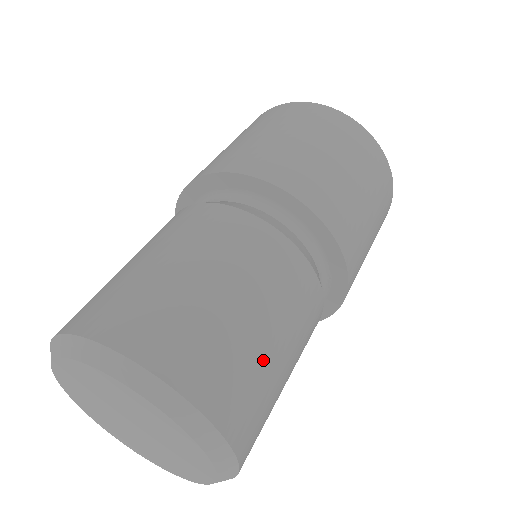
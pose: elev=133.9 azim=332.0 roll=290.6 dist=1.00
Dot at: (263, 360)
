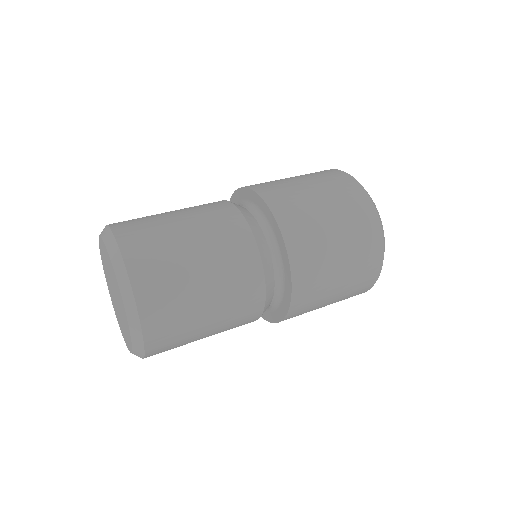
Dot at: (183, 270)
